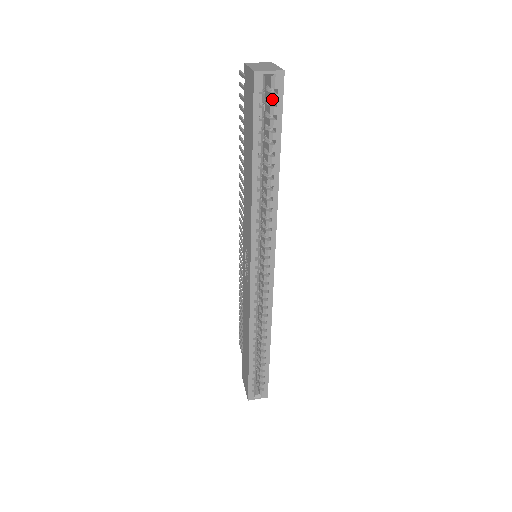
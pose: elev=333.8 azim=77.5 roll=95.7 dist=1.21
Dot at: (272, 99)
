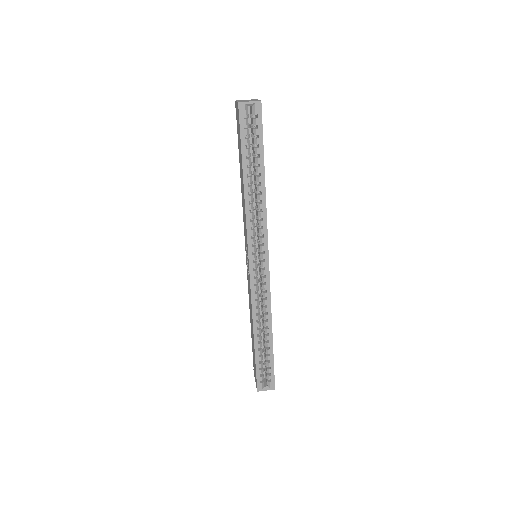
Dot at: (254, 123)
